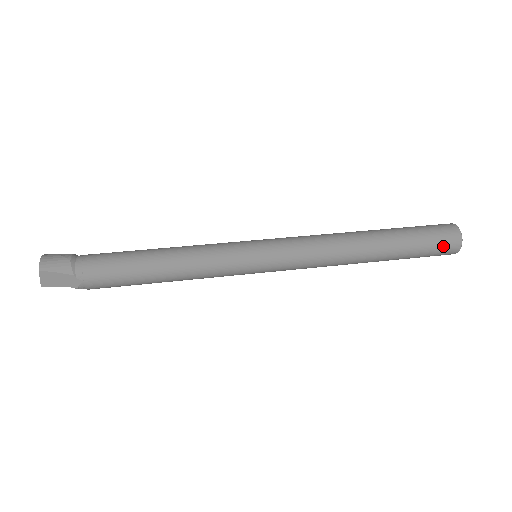
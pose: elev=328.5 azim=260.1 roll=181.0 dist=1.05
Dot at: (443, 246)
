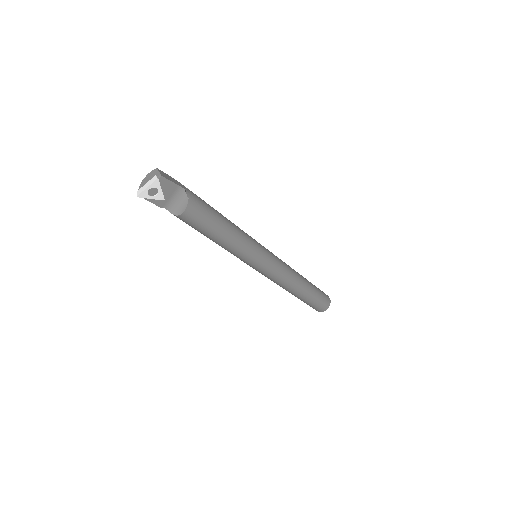
Dot at: (323, 292)
